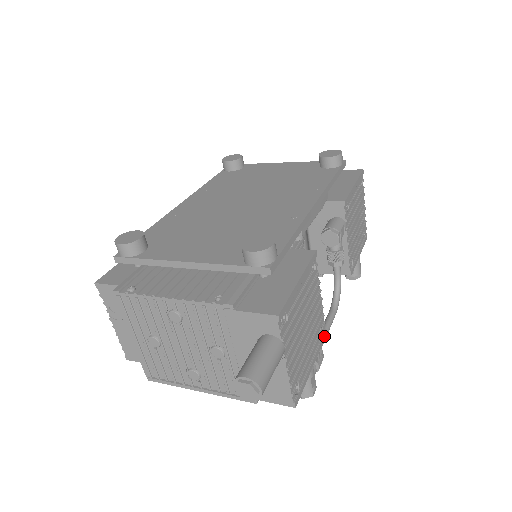
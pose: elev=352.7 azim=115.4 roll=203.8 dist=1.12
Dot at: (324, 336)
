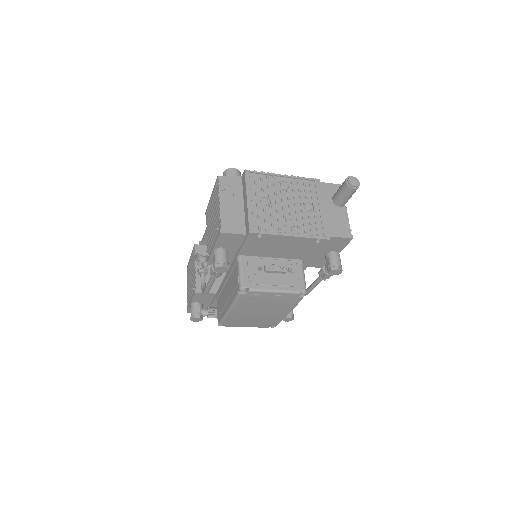
Dot at: occluded
